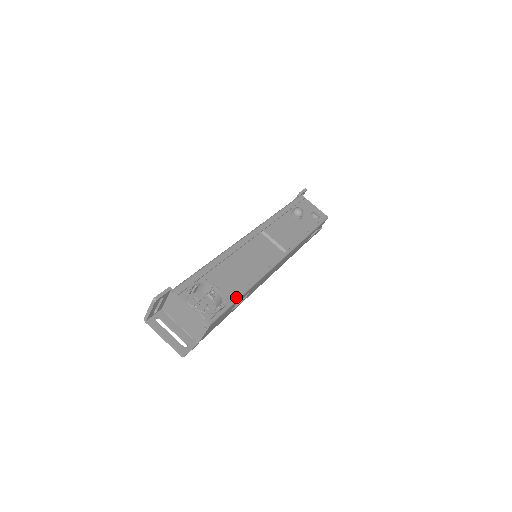
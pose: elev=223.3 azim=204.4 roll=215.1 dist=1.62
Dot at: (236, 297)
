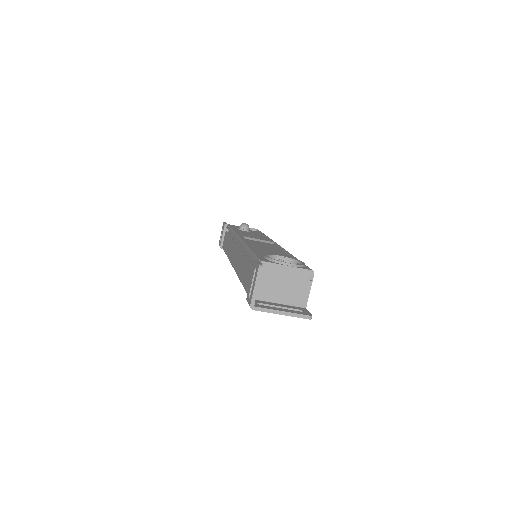
Dot at: (297, 259)
